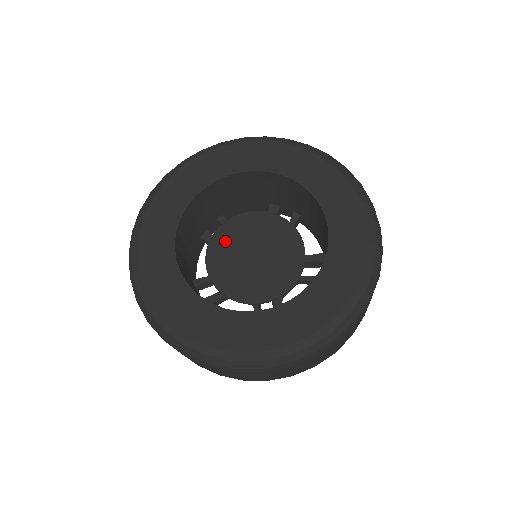
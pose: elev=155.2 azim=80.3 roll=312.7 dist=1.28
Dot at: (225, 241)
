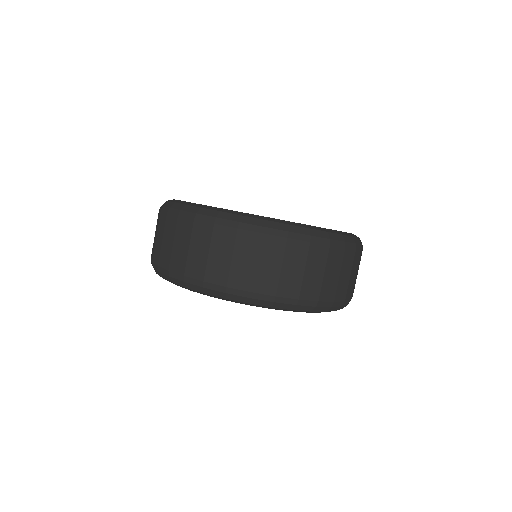
Dot at: occluded
